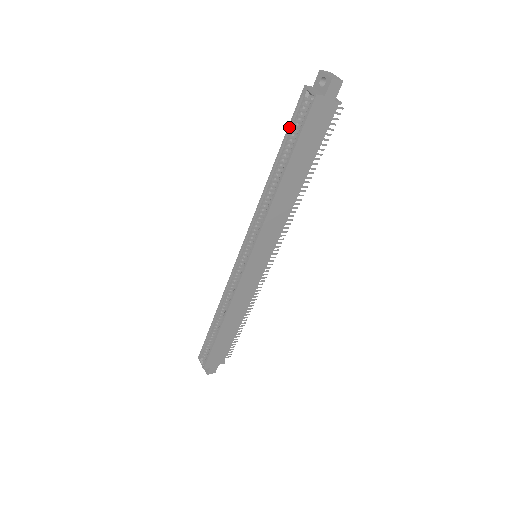
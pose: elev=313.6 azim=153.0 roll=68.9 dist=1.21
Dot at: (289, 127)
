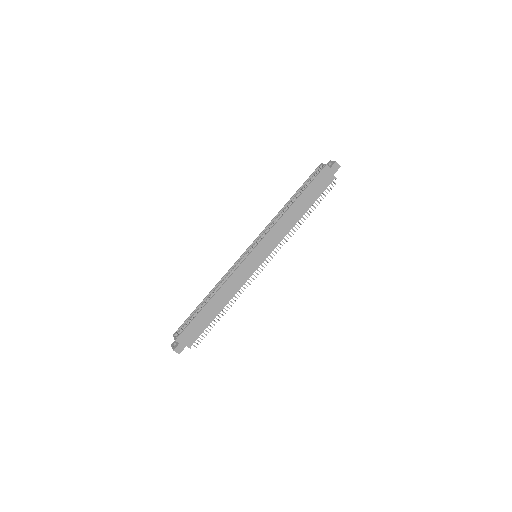
Dot at: (306, 181)
